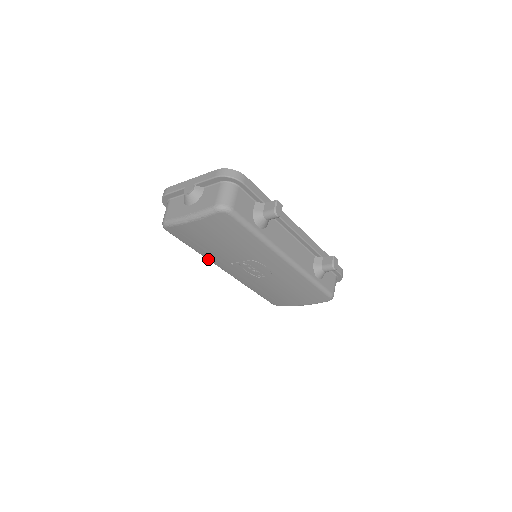
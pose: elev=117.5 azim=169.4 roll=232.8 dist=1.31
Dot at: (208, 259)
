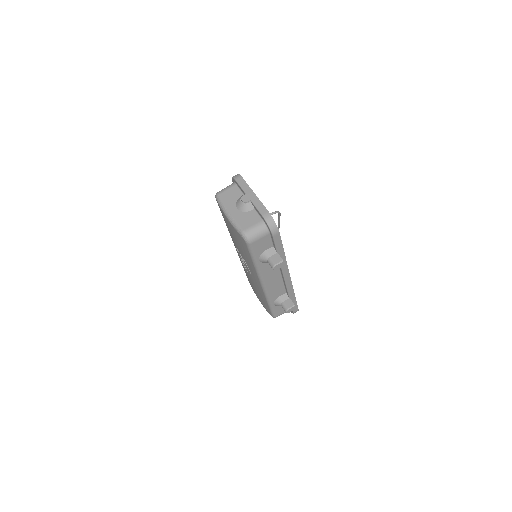
Dot at: occluded
